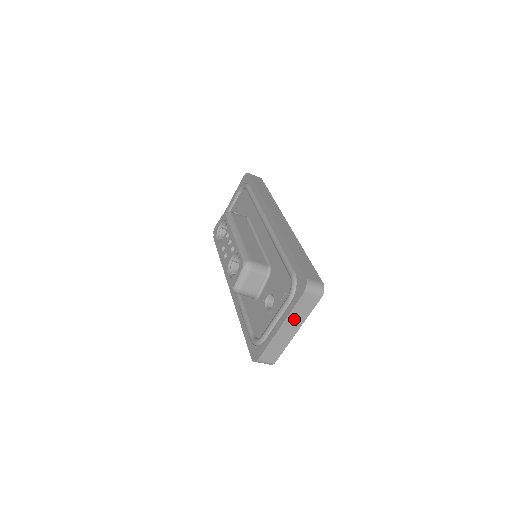
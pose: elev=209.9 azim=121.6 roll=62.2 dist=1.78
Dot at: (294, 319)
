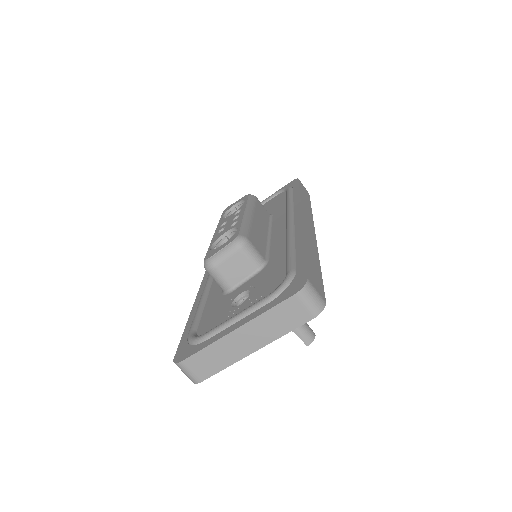
Dot at: (260, 329)
